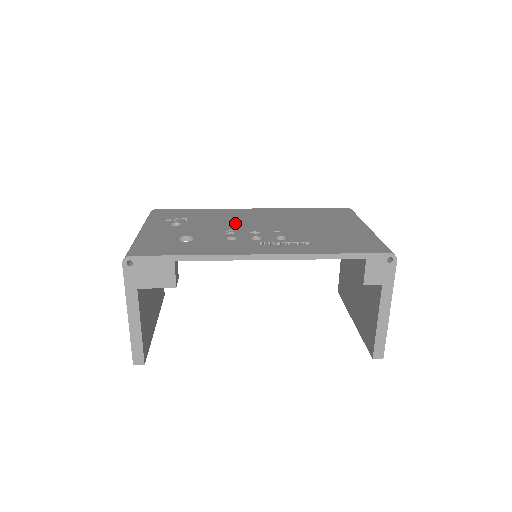
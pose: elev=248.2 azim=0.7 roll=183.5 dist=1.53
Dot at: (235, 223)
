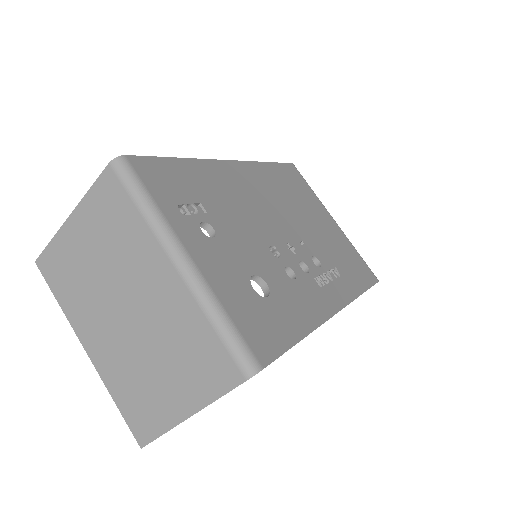
Dot at: (257, 219)
